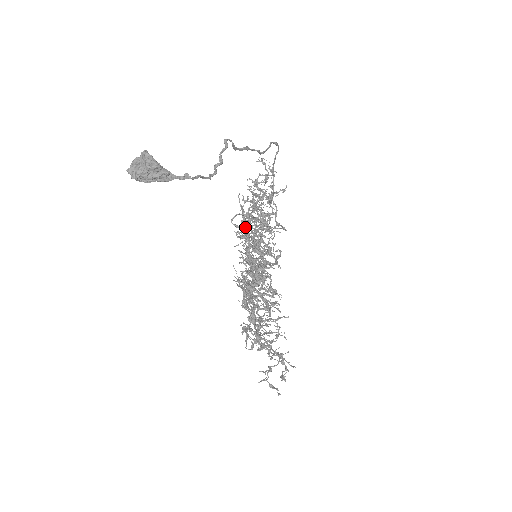
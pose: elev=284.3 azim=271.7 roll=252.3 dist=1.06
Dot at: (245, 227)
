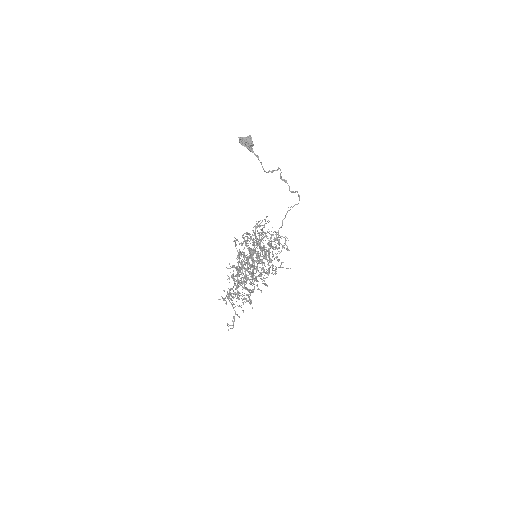
Dot at: (260, 234)
